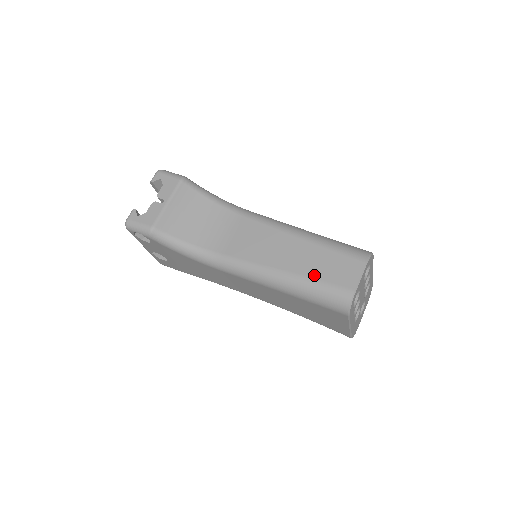
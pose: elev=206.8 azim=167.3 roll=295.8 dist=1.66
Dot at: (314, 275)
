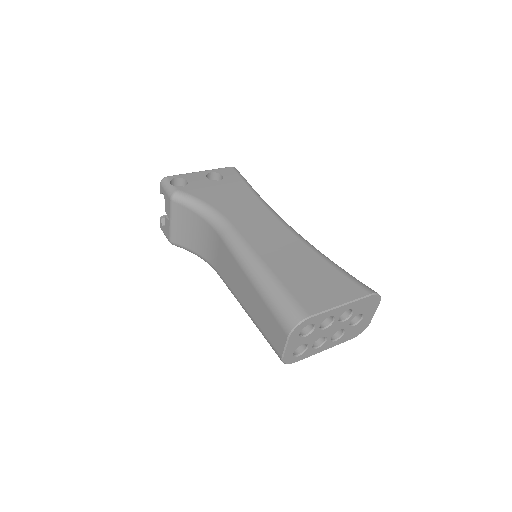
Dot at: (260, 325)
